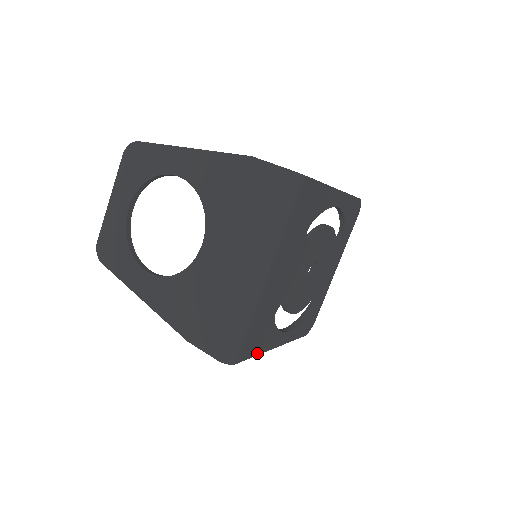
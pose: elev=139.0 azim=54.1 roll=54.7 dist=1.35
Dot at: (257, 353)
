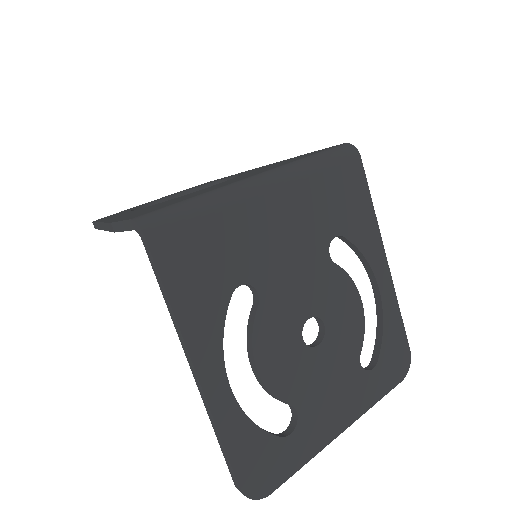
Dot at: (175, 305)
